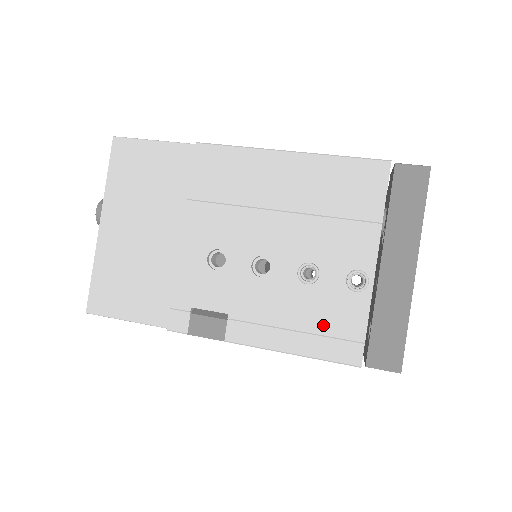
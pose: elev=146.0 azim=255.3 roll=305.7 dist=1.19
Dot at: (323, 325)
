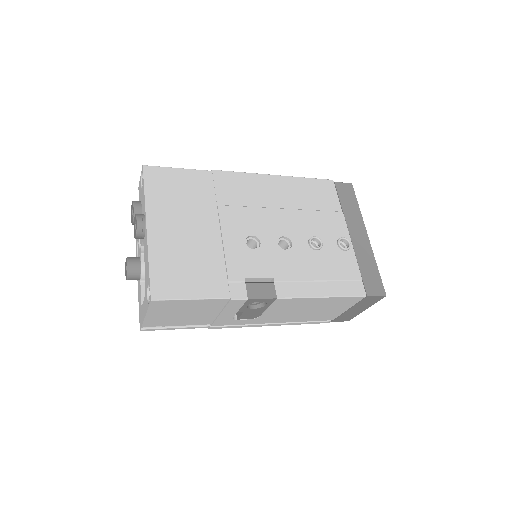
Dot at: (336, 274)
